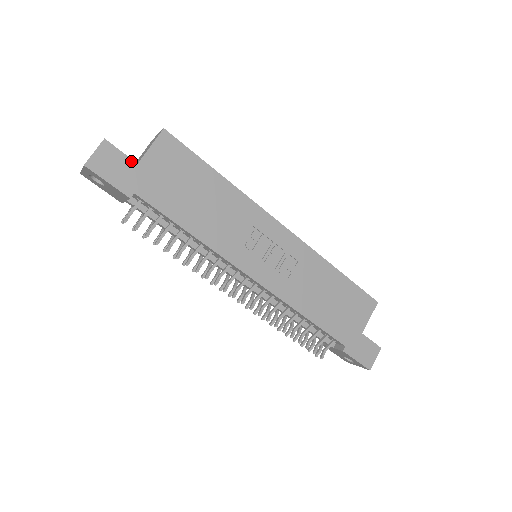
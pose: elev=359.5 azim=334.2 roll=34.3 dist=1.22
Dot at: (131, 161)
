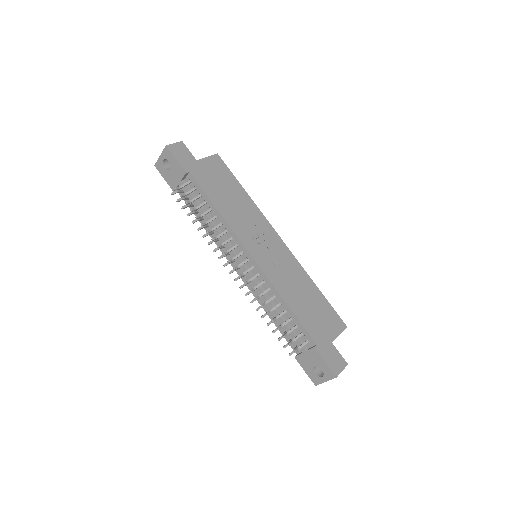
Dot at: (193, 157)
